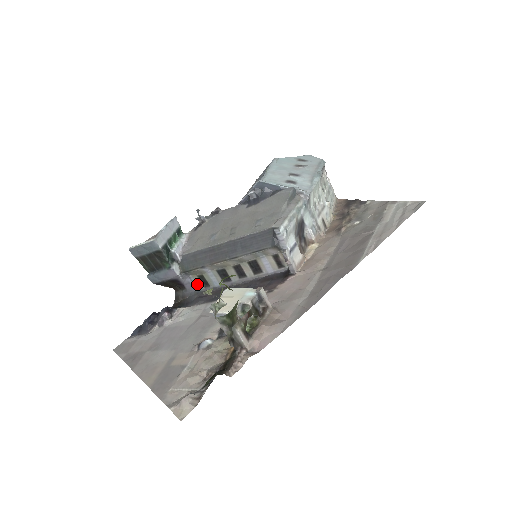
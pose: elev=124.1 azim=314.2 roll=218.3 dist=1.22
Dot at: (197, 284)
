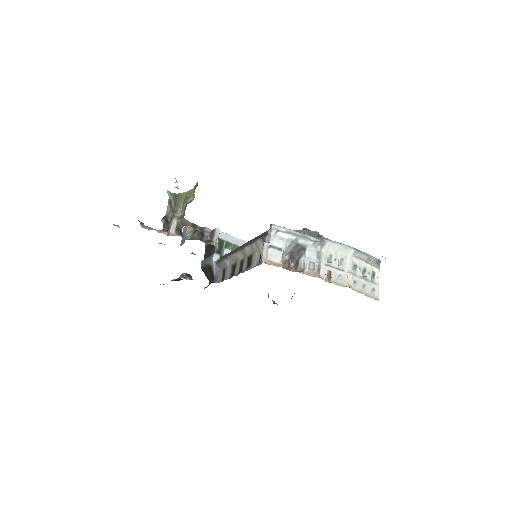
Dot at: (220, 277)
